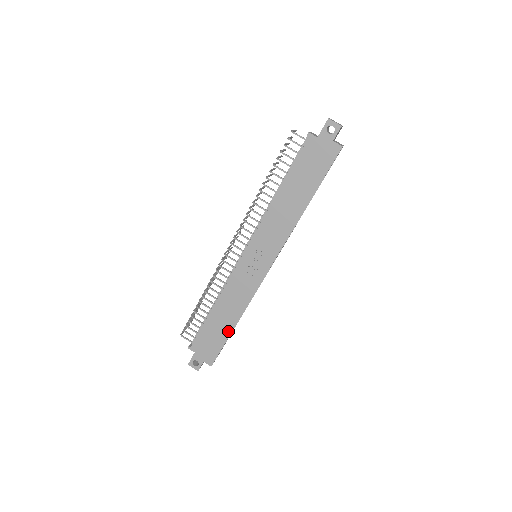
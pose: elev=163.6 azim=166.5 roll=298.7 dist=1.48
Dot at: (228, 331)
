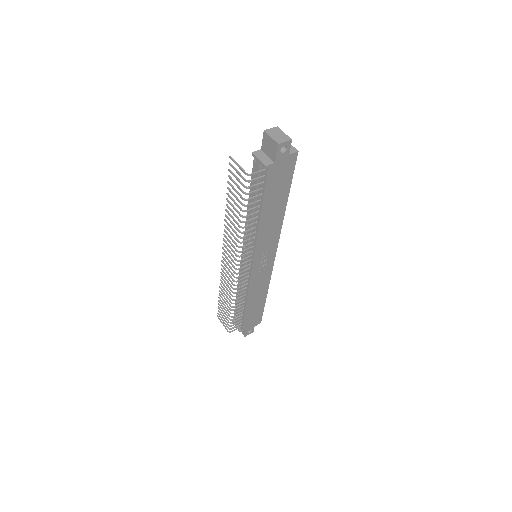
Dot at: (263, 303)
